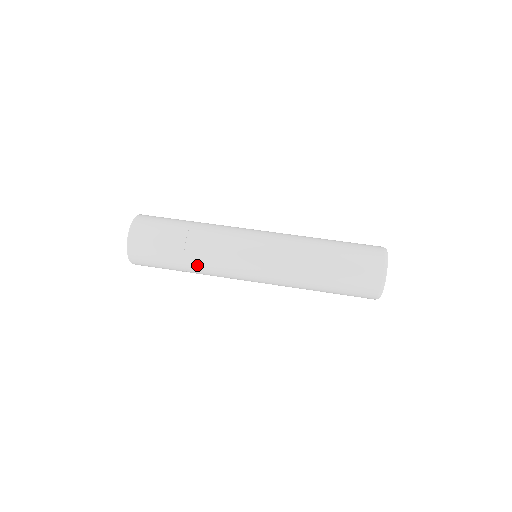
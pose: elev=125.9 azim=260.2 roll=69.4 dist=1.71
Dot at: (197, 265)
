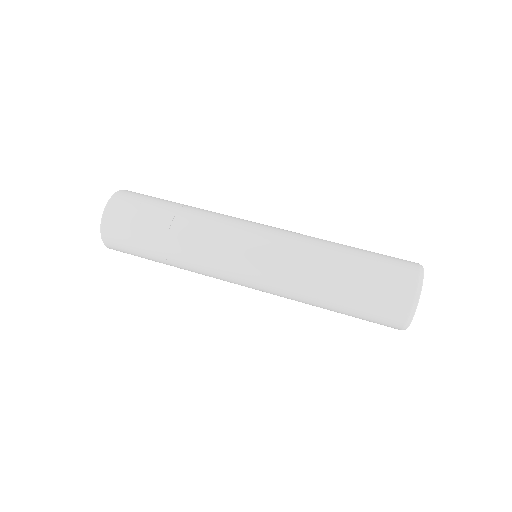
Dot at: (184, 269)
